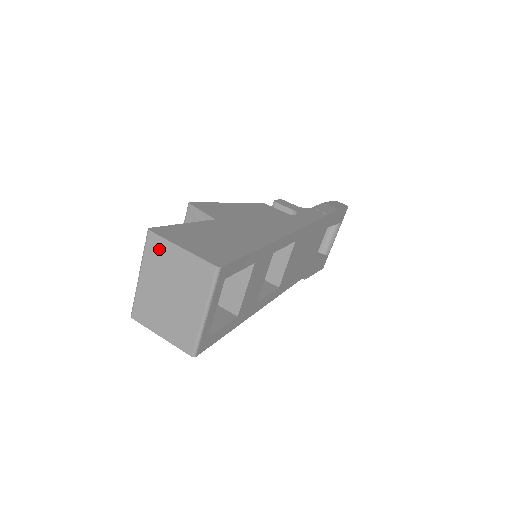
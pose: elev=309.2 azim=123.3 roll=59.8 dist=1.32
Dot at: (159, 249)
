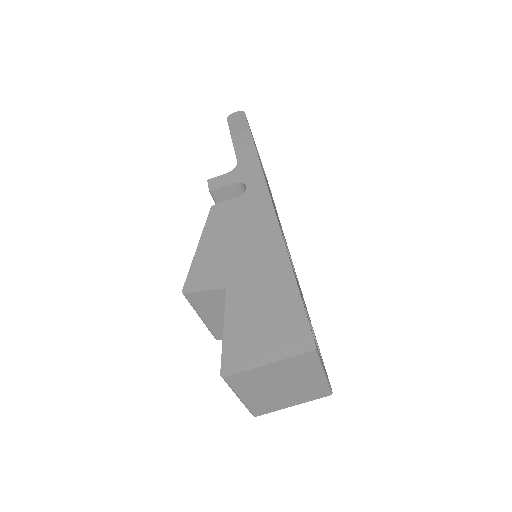
Dot at: (246, 378)
